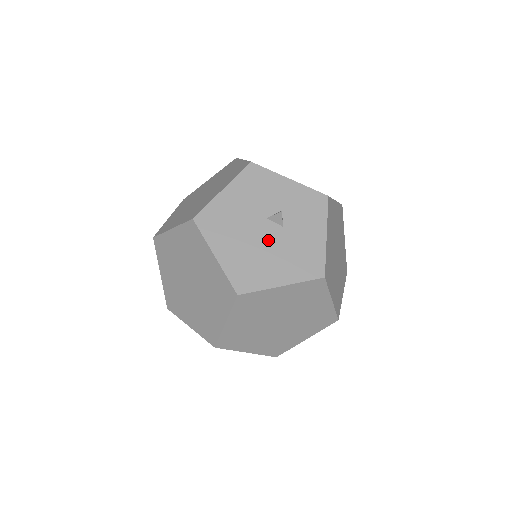
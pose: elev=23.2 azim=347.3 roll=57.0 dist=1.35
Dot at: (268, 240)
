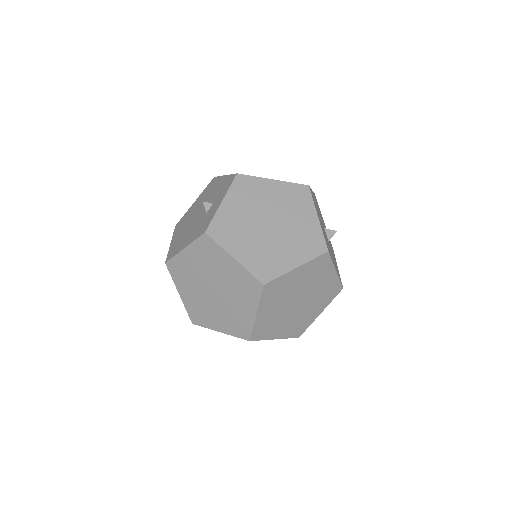
Dot at: (327, 240)
